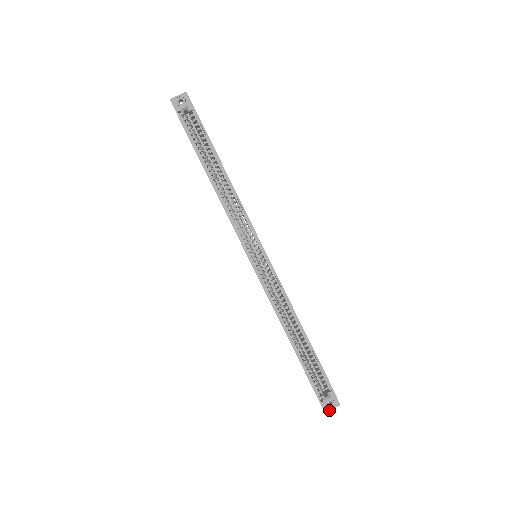
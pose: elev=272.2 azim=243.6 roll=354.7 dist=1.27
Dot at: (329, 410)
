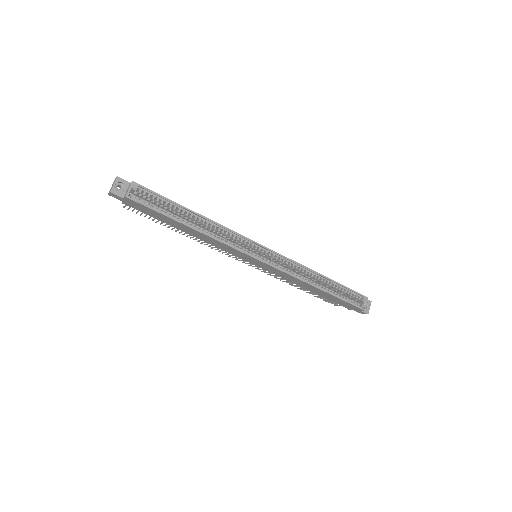
Dot at: occluded
